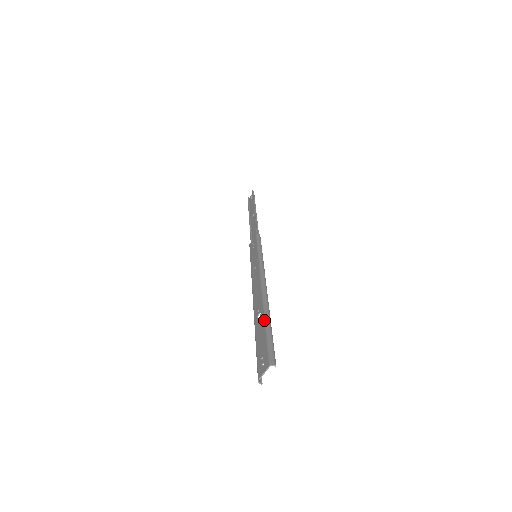
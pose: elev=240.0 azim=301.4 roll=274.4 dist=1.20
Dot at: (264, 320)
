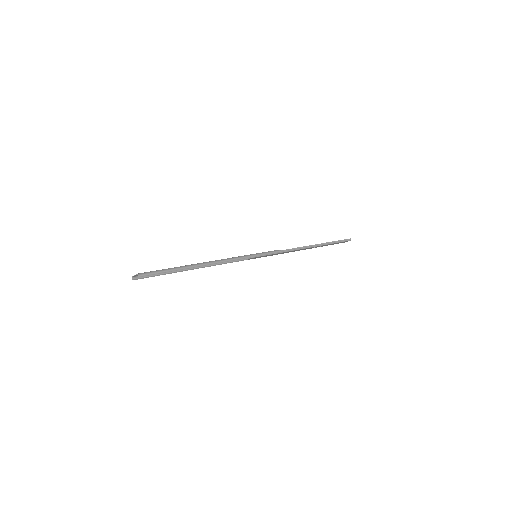
Dot at: occluded
